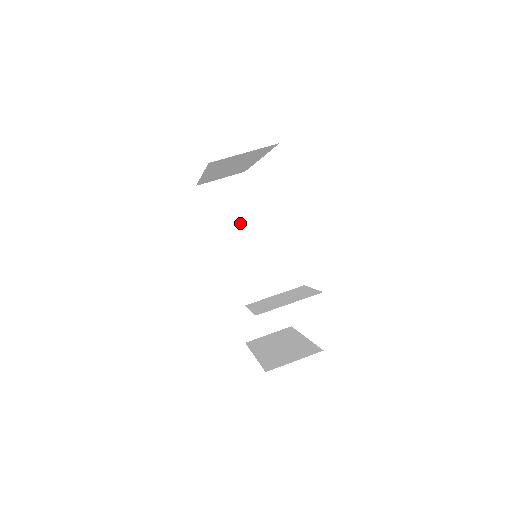
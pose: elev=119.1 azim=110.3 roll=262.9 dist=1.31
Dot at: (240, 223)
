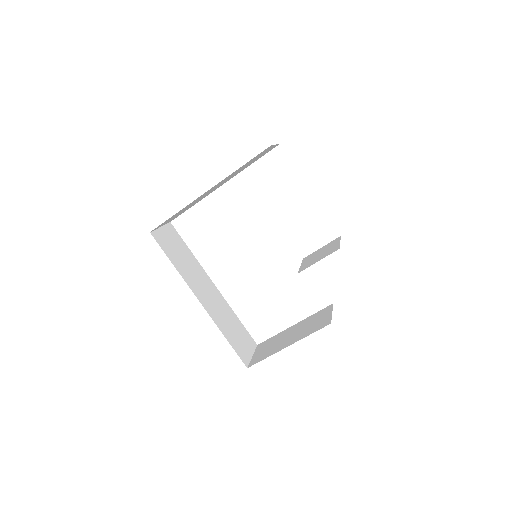
Dot at: (190, 264)
